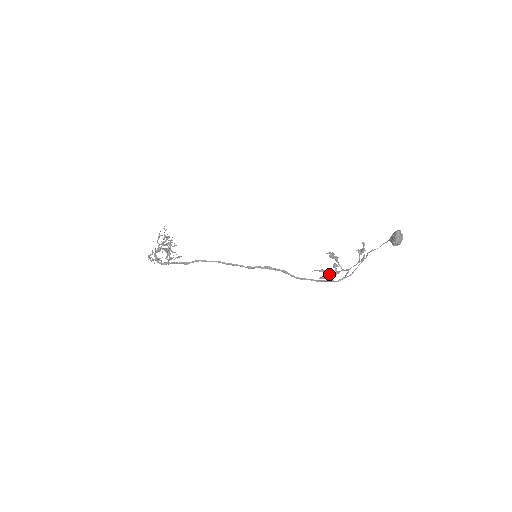
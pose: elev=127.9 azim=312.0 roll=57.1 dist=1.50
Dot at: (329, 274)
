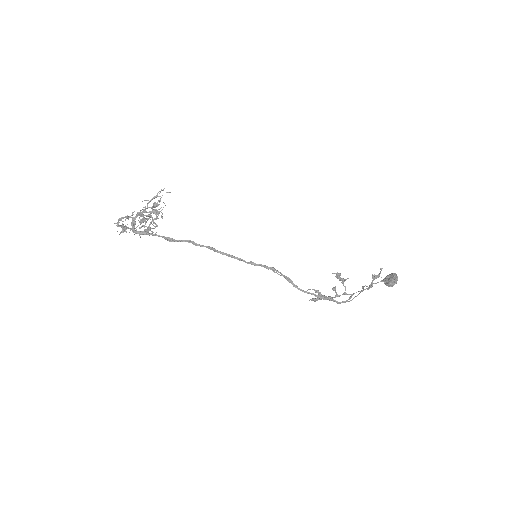
Dot at: (324, 296)
